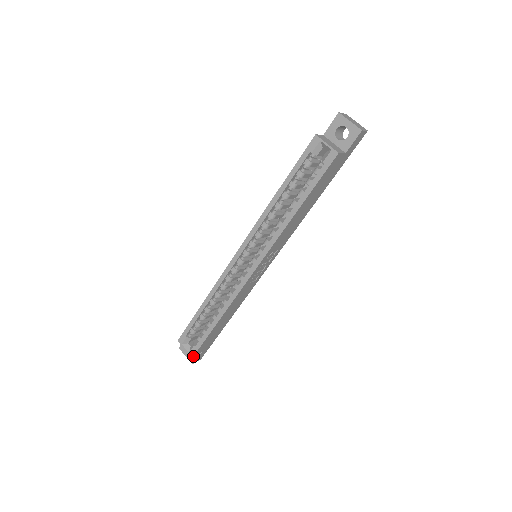
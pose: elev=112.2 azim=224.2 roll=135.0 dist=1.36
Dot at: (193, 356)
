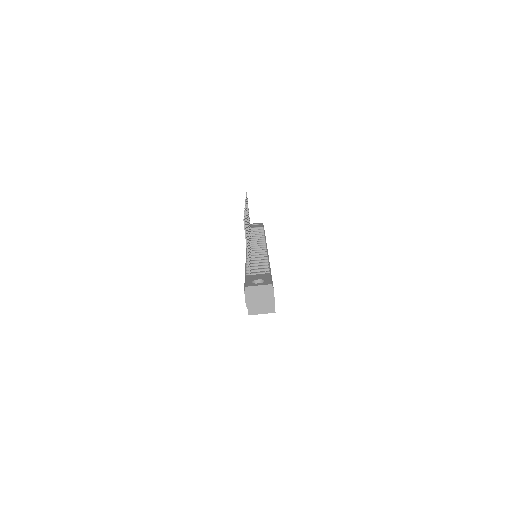
Dot at: occluded
